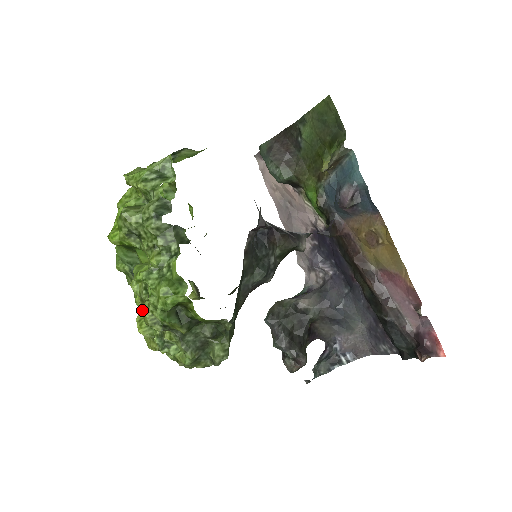
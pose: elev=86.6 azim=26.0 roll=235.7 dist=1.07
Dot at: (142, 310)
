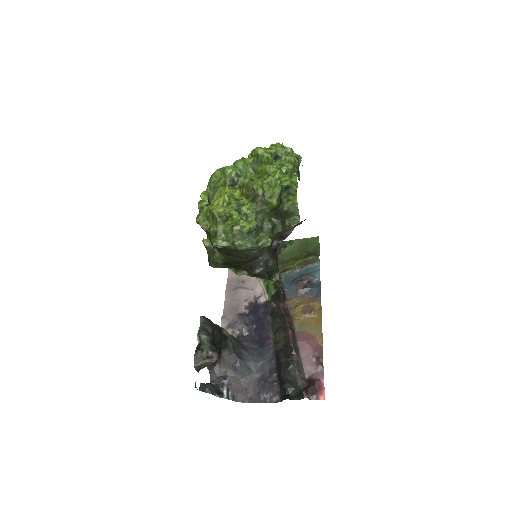
Dot at: (257, 179)
